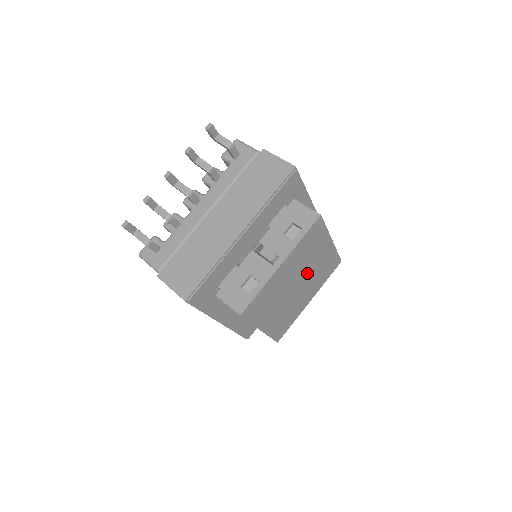
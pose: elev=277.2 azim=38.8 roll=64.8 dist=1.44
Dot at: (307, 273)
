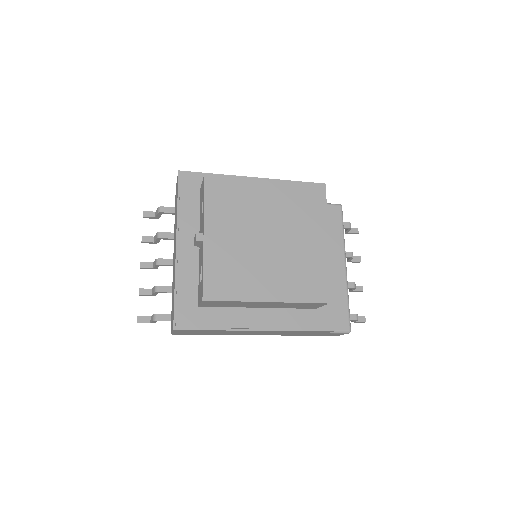
Dot at: (268, 222)
